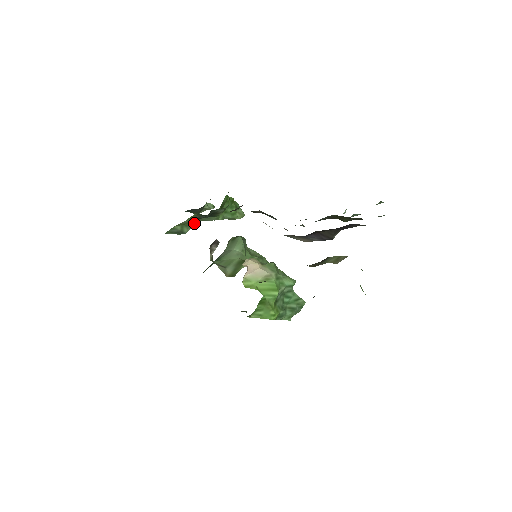
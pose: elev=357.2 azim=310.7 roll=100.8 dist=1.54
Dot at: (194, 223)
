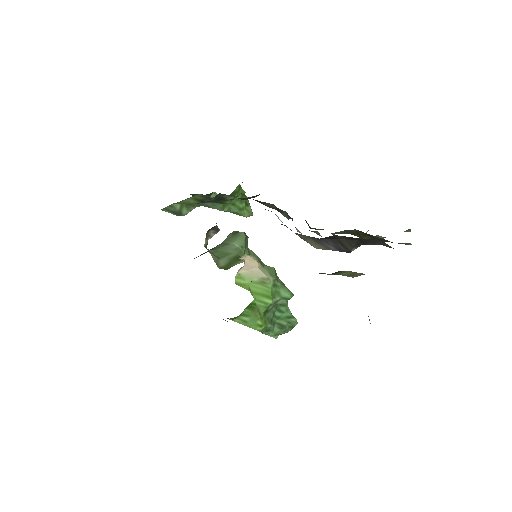
Dot at: (196, 206)
